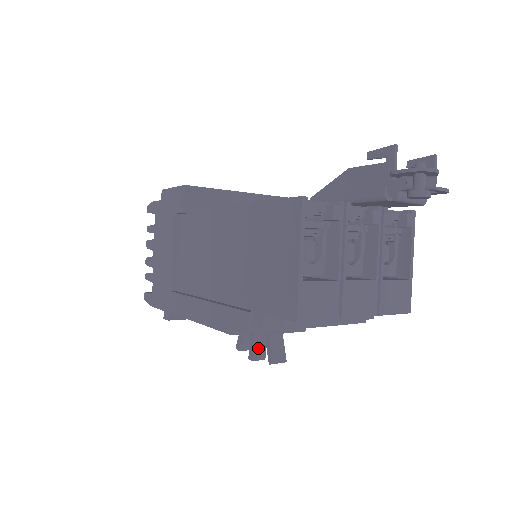
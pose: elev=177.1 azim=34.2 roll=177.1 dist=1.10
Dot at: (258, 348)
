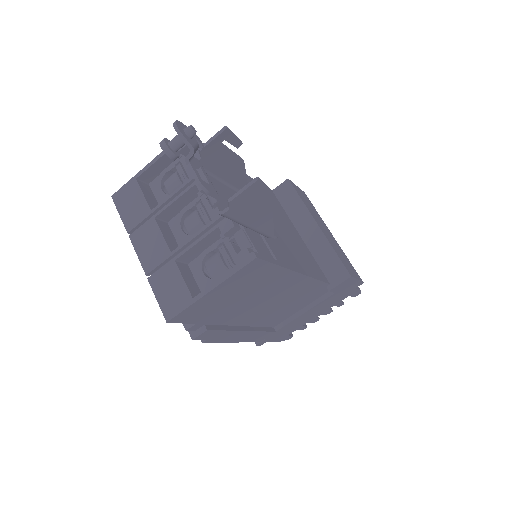
Dot at: occluded
